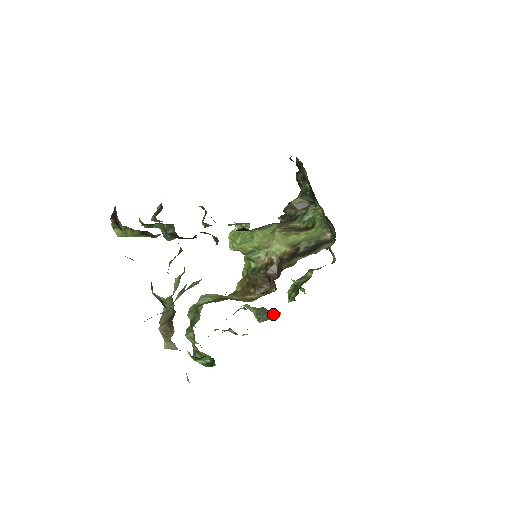
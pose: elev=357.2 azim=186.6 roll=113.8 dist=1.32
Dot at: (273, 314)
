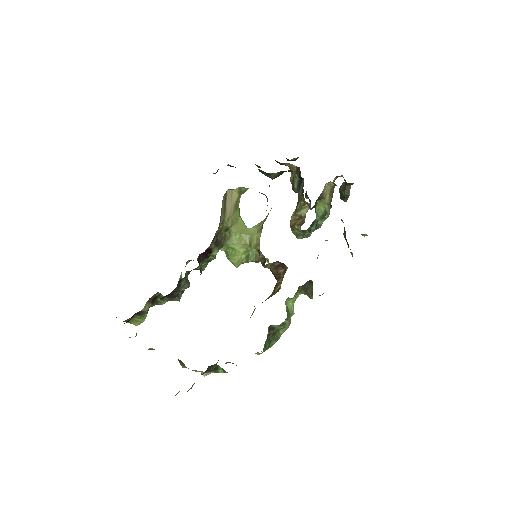
Dot at: (310, 285)
